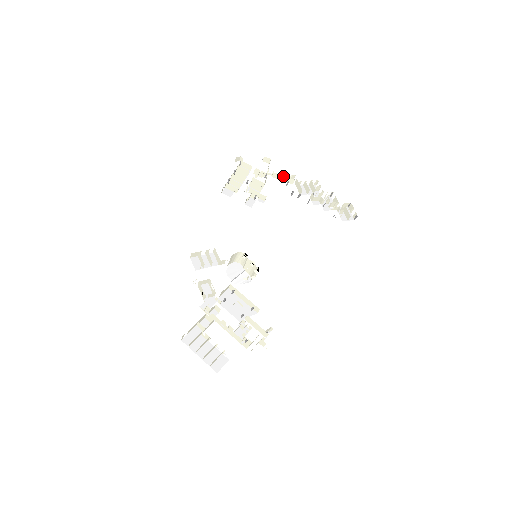
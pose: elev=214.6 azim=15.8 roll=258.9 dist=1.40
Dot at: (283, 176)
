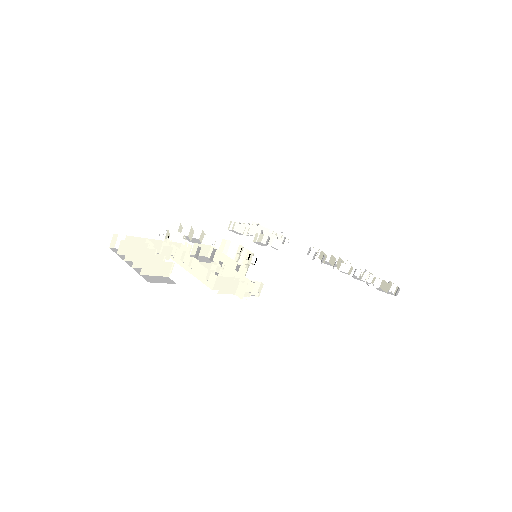
Dot at: (305, 245)
